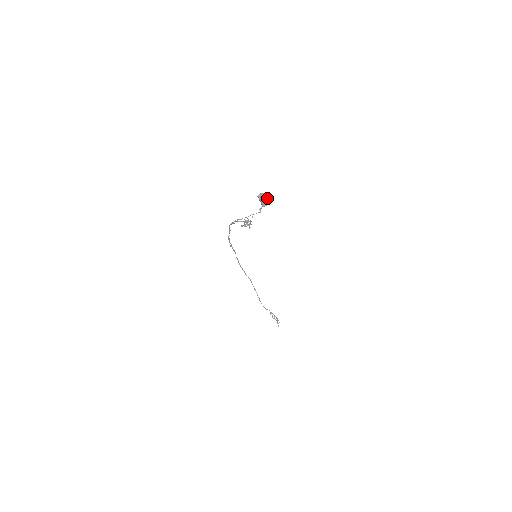
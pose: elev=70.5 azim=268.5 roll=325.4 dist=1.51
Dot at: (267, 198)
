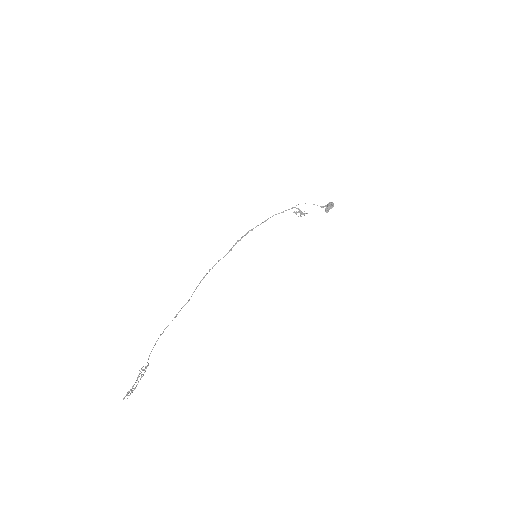
Dot at: occluded
